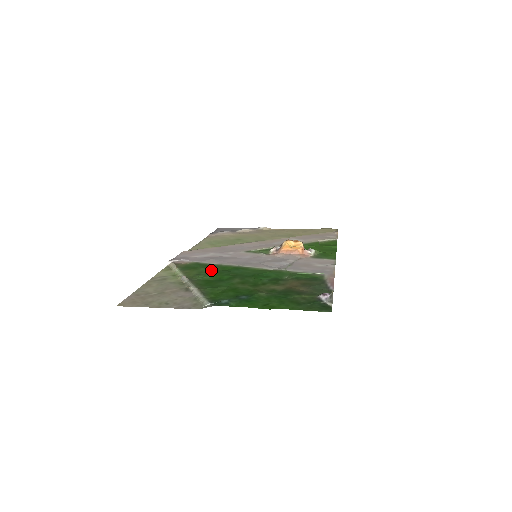
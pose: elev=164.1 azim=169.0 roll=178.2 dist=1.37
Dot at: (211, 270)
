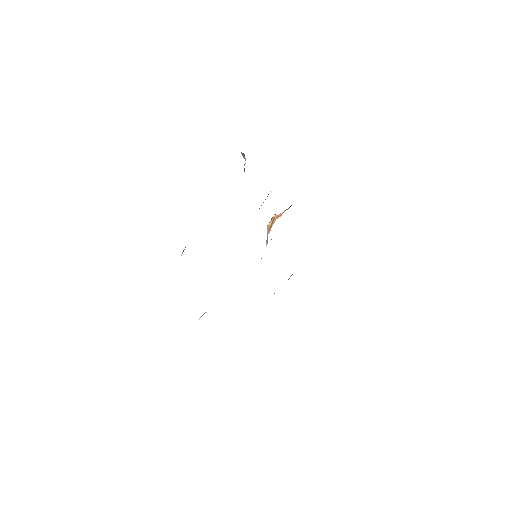
Dot at: occluded
